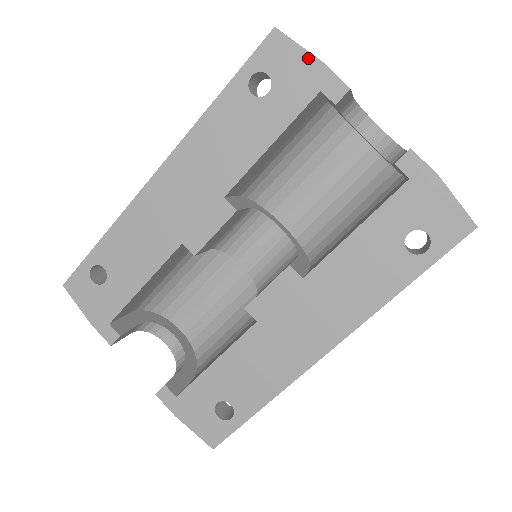
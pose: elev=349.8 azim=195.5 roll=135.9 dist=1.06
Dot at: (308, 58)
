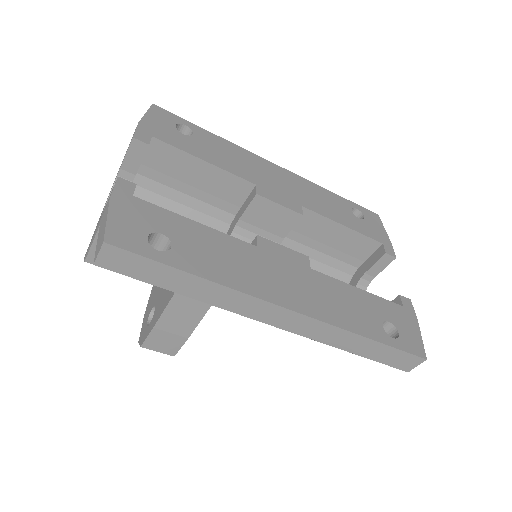
Dot at: (385, 233)
